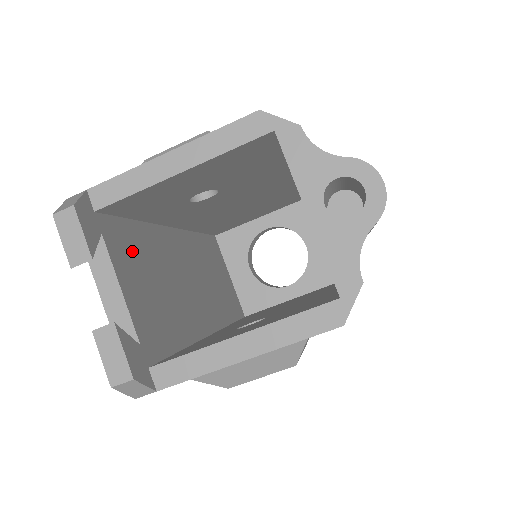
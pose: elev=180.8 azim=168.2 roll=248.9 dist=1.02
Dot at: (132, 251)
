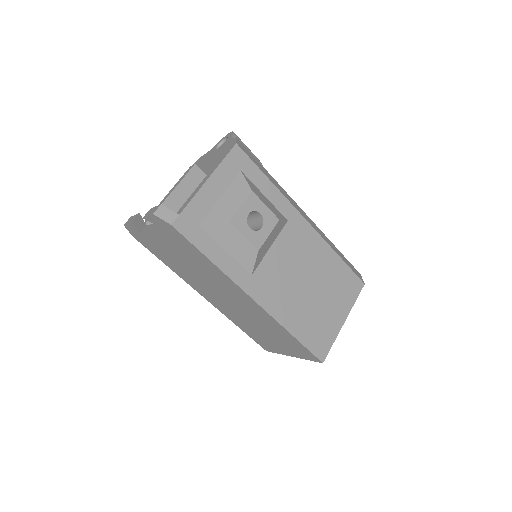
Dot at: occluded
